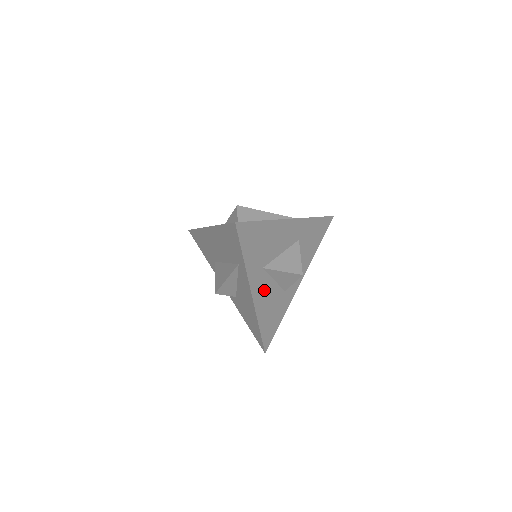
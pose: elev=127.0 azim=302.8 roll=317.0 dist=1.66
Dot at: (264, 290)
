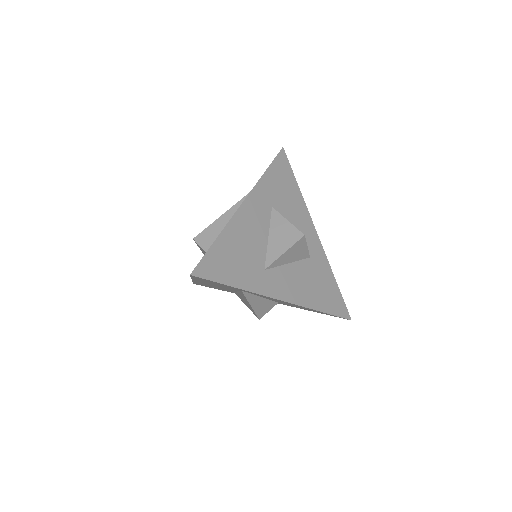
Dot at: (288, 282)
